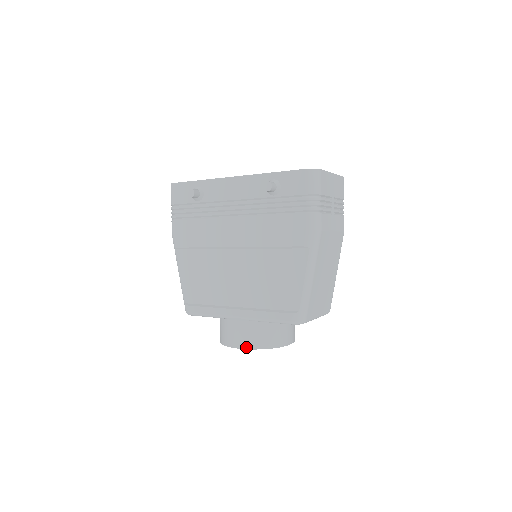
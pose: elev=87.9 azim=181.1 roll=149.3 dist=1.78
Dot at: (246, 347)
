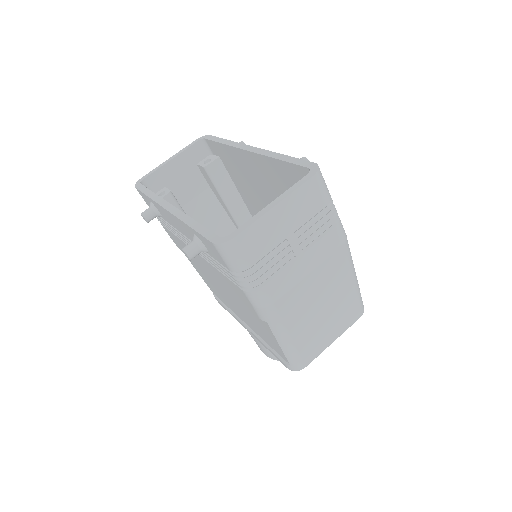
Dot at: (269, 357)
